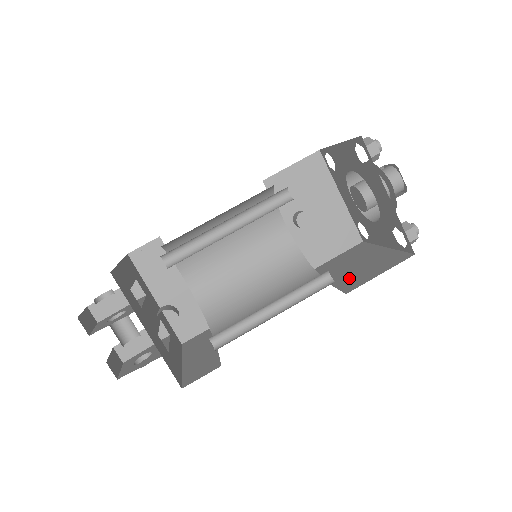
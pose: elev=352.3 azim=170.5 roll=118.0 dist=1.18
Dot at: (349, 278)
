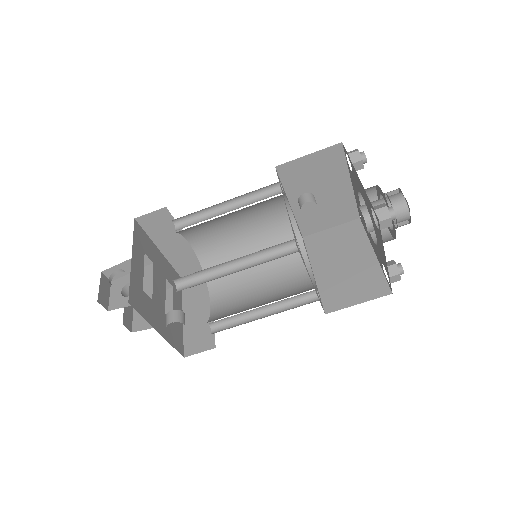
Dot at: (333, 287)
